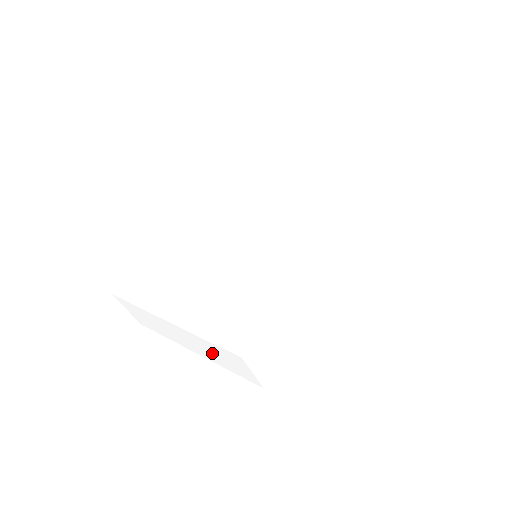
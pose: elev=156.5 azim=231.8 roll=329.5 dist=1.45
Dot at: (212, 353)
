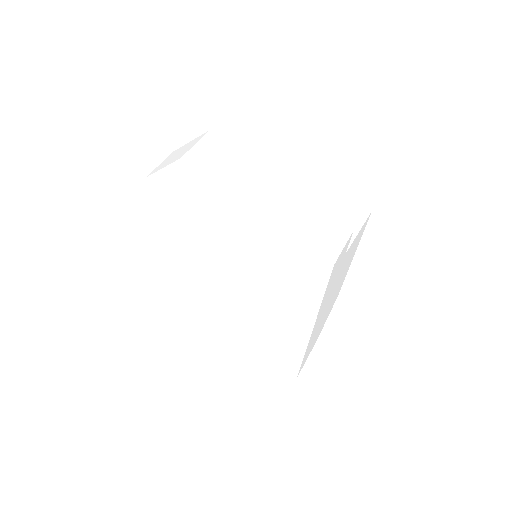
Dot at: occluded
